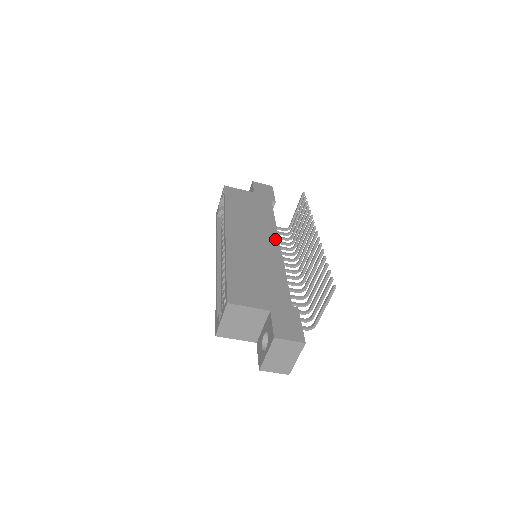
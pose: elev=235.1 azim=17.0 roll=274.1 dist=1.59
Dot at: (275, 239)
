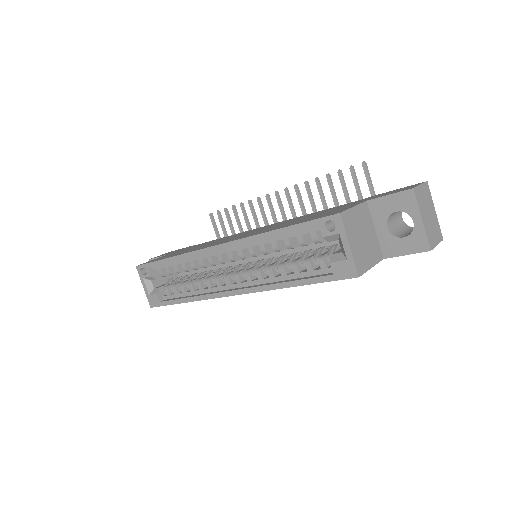
Dot at: occluded
